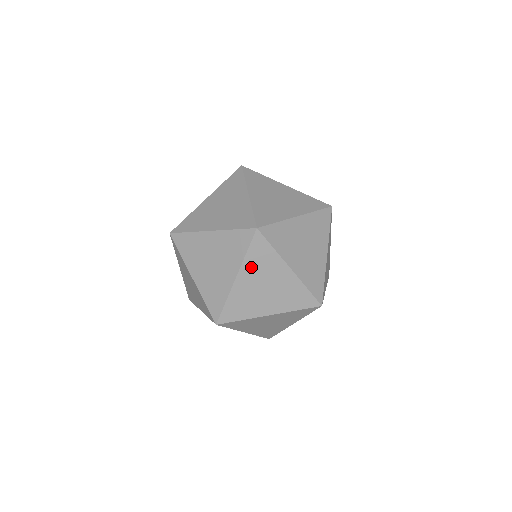
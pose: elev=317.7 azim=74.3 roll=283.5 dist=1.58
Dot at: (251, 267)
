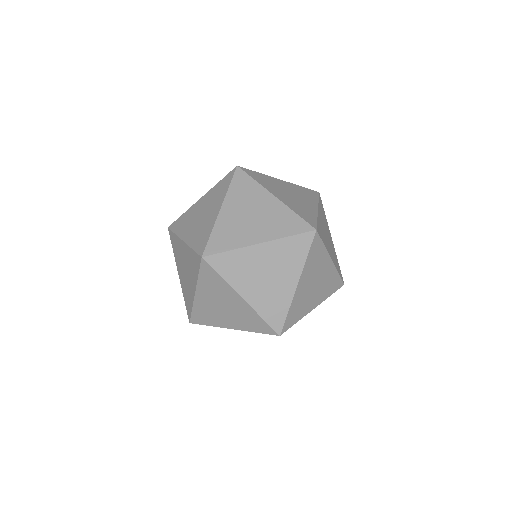
Dot at: (235, 198)
